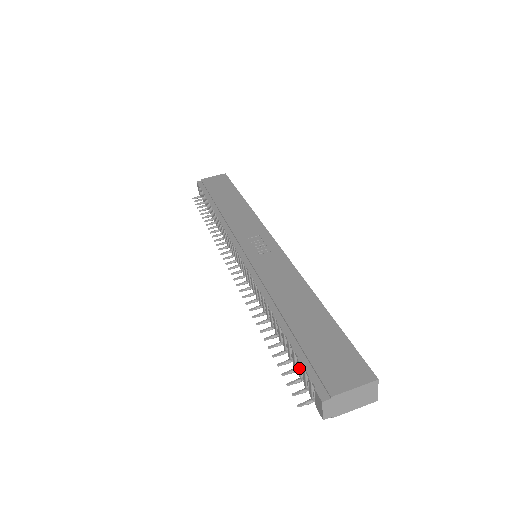
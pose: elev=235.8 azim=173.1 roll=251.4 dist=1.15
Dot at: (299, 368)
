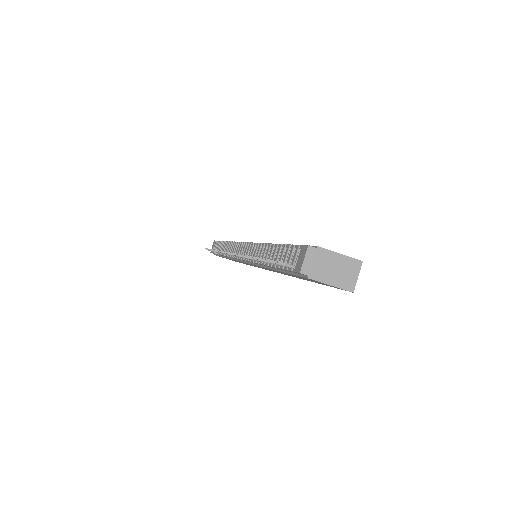
Dot at: (286, 254)
